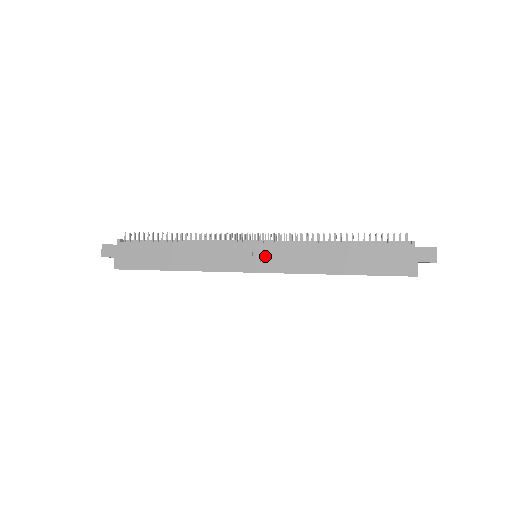
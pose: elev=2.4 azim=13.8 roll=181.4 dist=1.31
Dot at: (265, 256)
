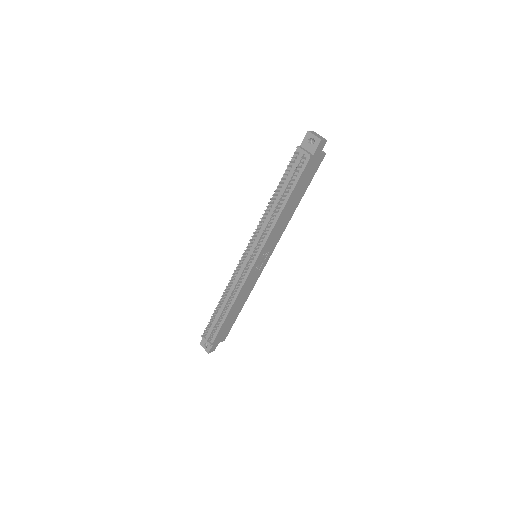
Dot at: (265, 253)
